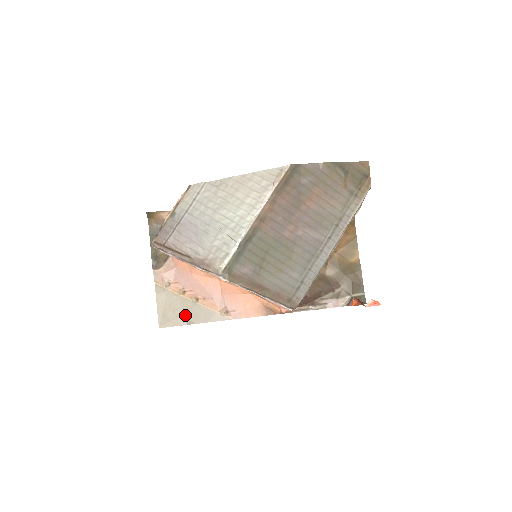
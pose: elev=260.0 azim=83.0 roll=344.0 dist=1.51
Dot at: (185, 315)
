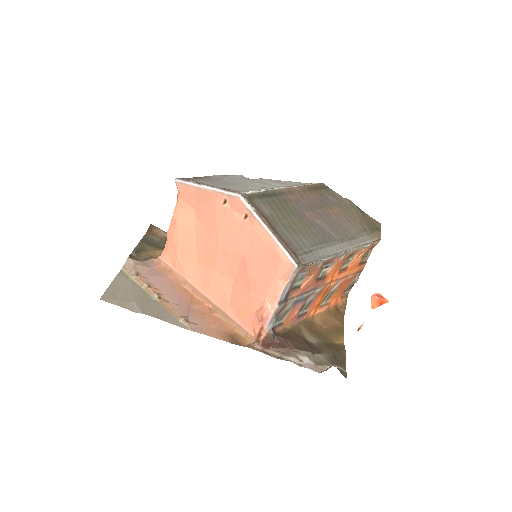
Dot at: (138, 303)
